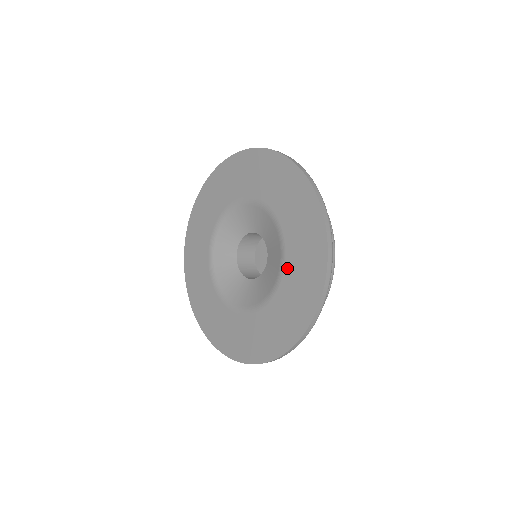
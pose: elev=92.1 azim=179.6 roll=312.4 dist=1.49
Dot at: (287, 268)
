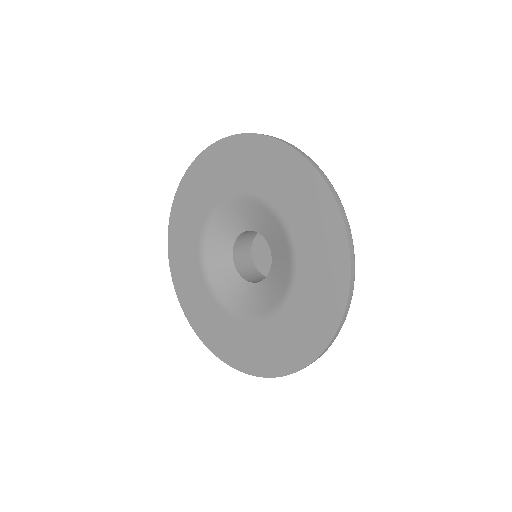
Dot at: (299, 280)
